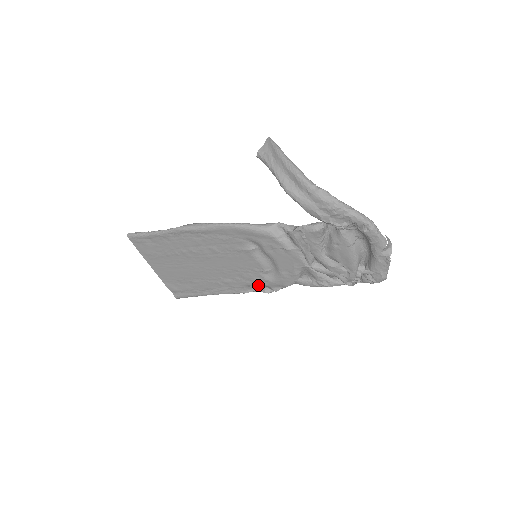
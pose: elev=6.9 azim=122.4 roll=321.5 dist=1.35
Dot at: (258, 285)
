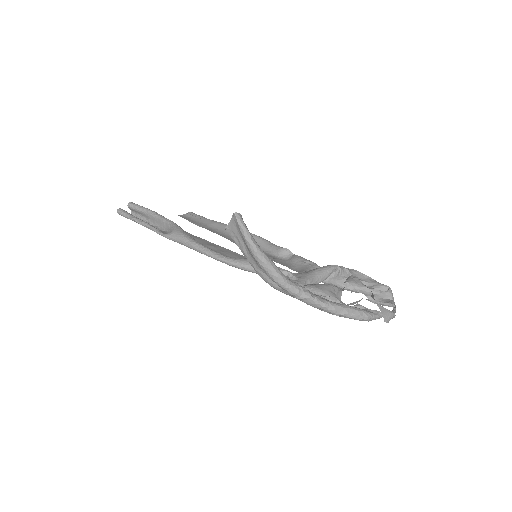
Dot at: (267, 248)
